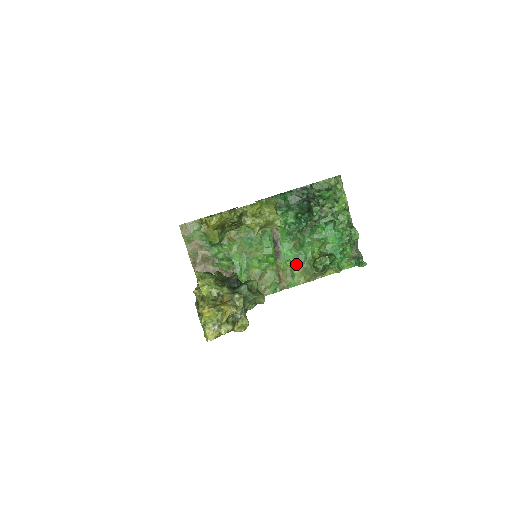
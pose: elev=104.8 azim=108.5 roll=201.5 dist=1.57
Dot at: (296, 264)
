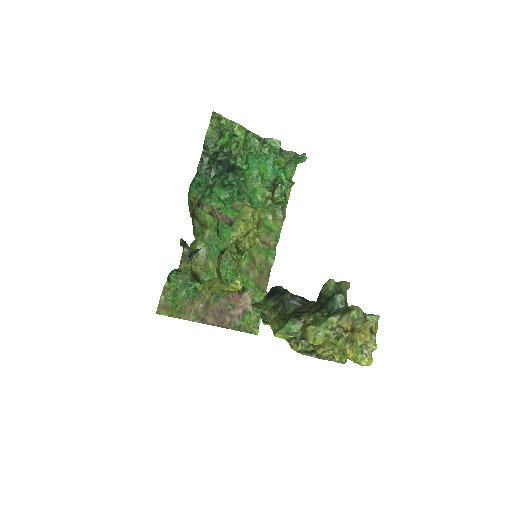
Dot at: occluded
